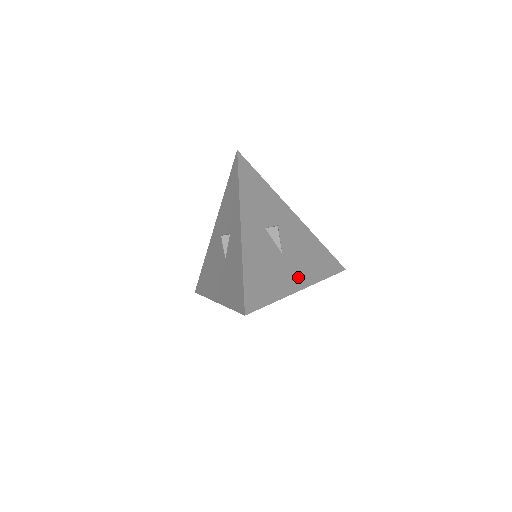
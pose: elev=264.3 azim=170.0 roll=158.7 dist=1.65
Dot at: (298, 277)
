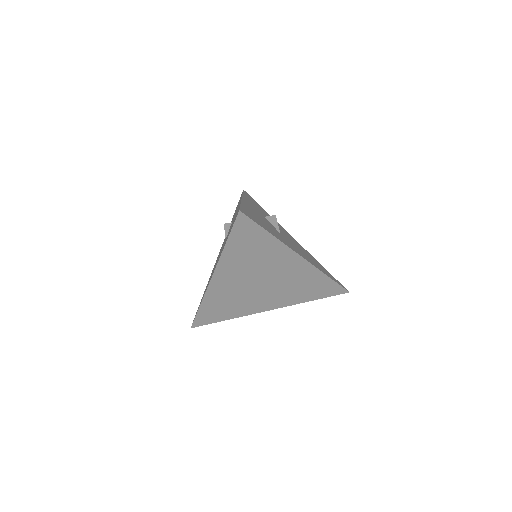
Dot at: (296, 250)
